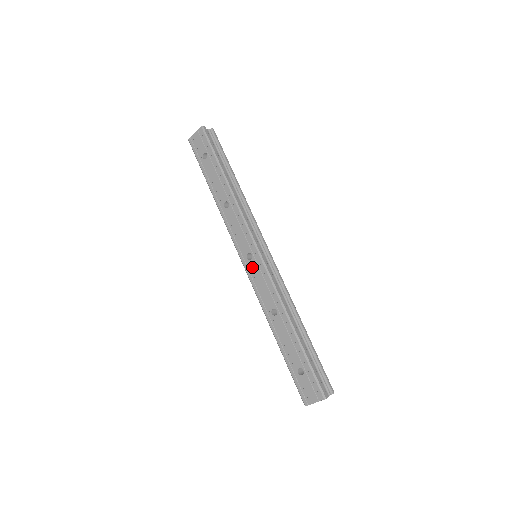
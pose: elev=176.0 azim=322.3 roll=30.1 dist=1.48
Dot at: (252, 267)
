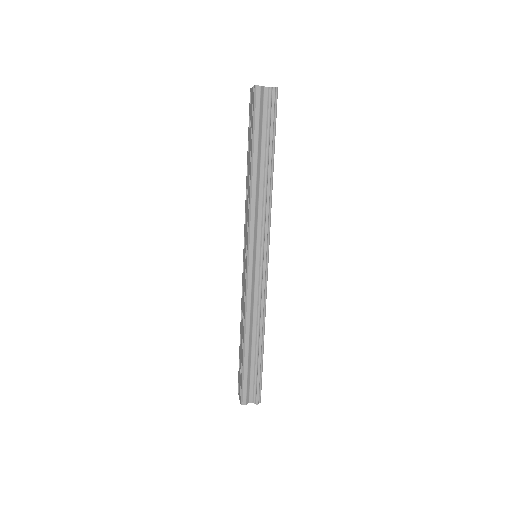
Dot at: (244, 266)
